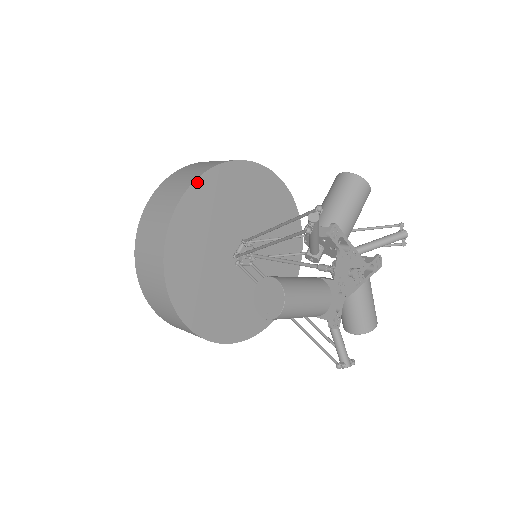
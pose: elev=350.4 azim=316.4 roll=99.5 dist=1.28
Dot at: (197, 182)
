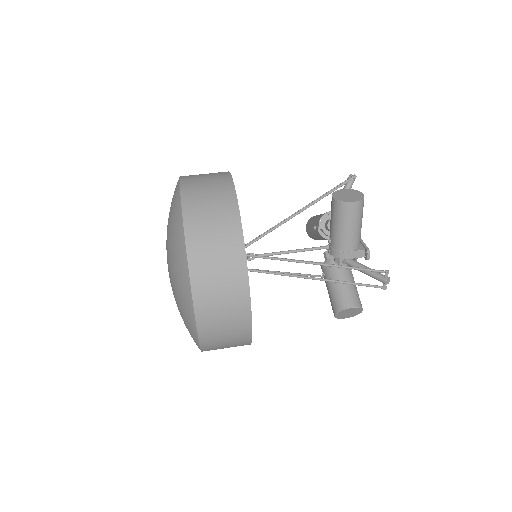
Dot at: (249, 290)
